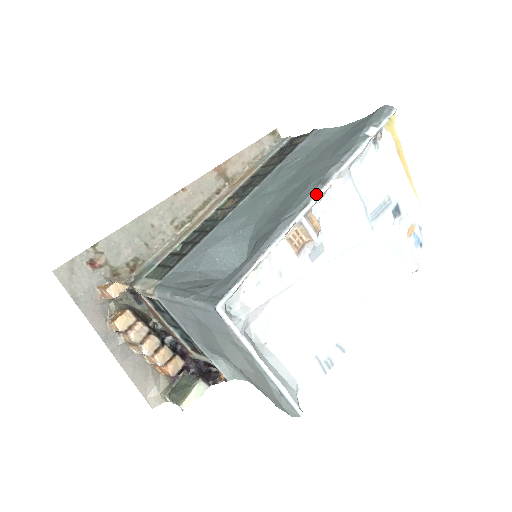
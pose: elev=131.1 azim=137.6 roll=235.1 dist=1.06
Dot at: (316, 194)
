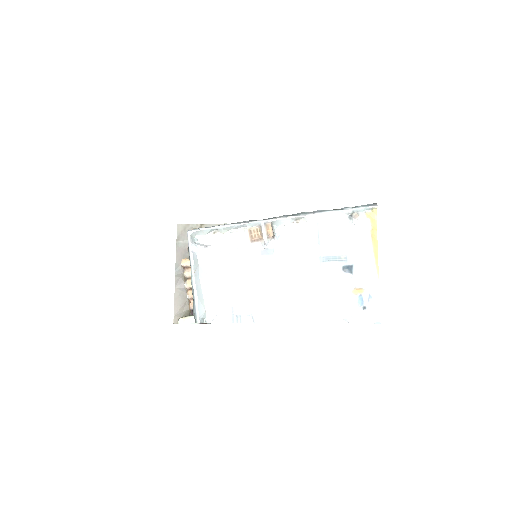
Dot at: (280, 217)
